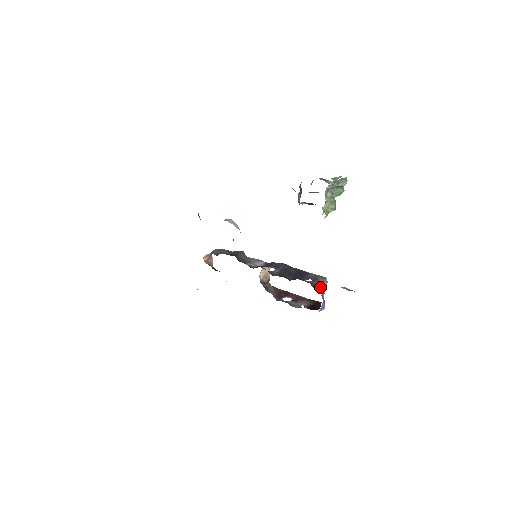
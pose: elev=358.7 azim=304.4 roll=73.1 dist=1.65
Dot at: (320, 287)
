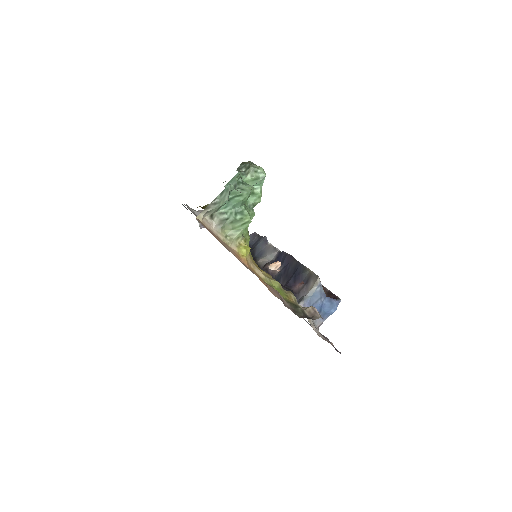
Dot at: (302, 299)
